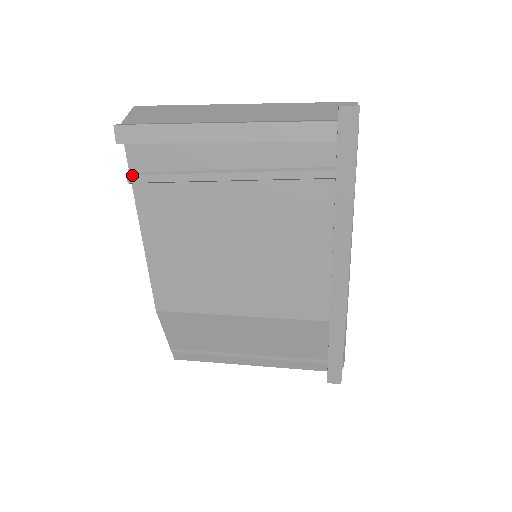
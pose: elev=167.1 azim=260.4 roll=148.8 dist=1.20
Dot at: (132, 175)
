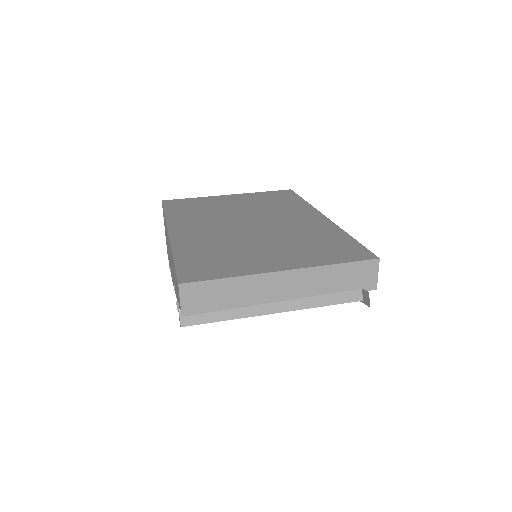
Dot at: occluded
